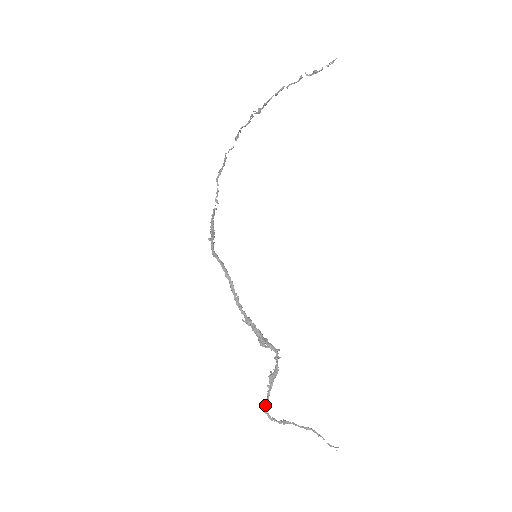
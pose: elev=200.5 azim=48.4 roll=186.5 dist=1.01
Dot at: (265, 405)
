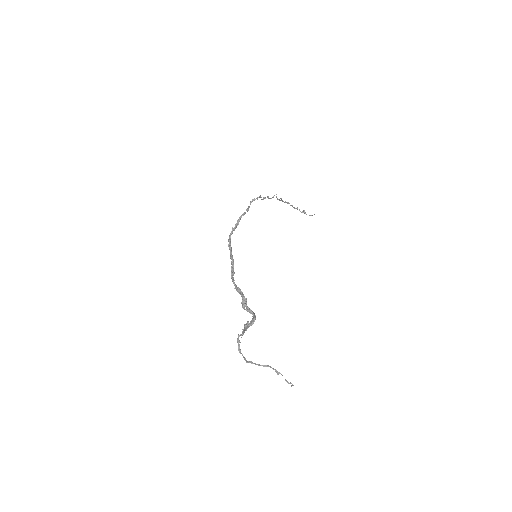
Dot at: occluded
